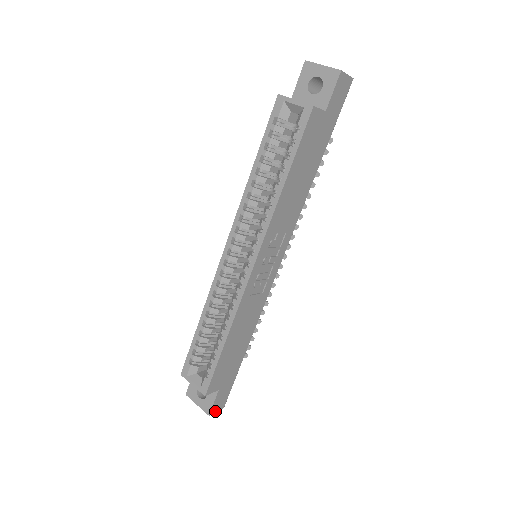
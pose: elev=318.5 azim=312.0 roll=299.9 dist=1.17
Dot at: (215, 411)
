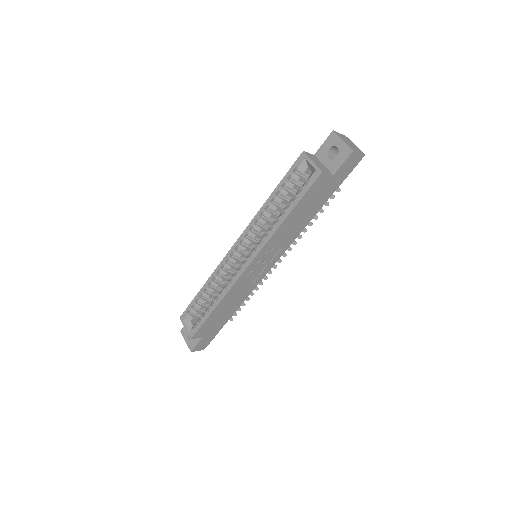
Dot at: (196, 350)
